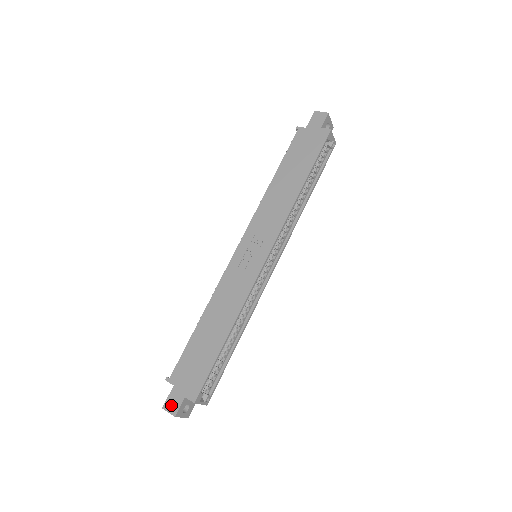
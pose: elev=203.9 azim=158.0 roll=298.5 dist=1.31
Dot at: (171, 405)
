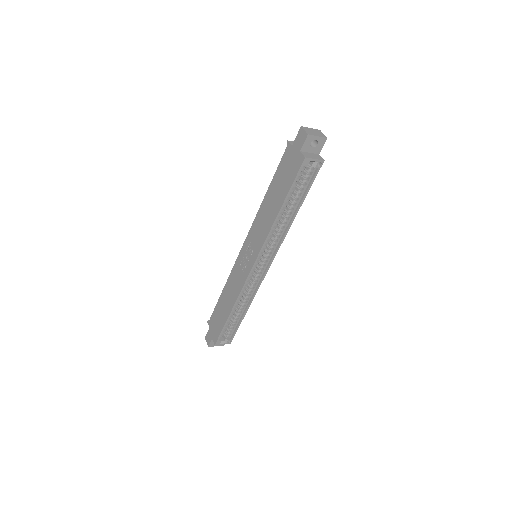
Dot at: (207, 339)
